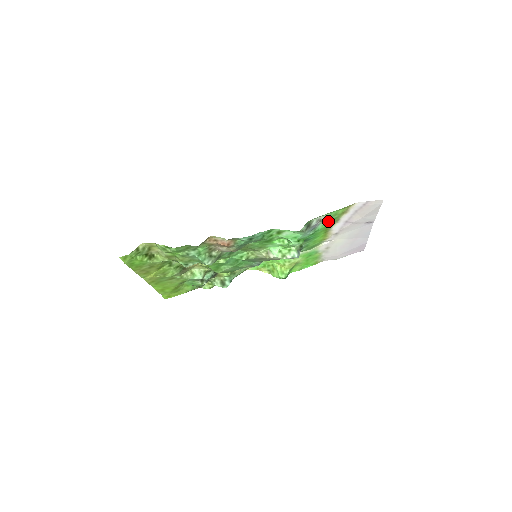
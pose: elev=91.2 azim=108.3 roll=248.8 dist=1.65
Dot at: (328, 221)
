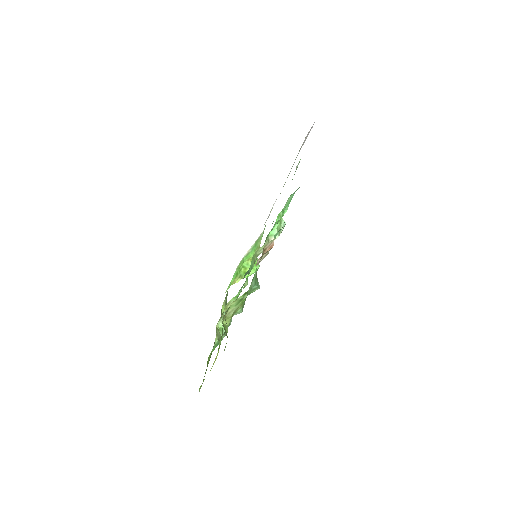
Dot at: occluded
